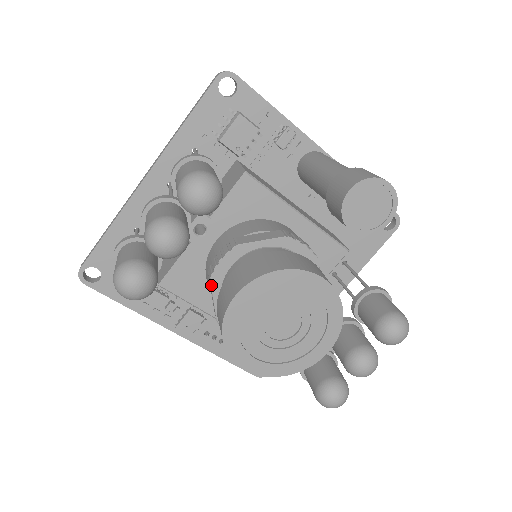
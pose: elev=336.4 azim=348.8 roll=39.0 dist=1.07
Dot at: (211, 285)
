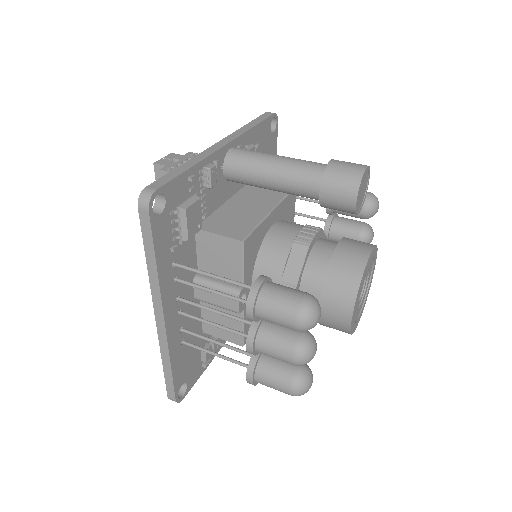
Dot at: occluded
